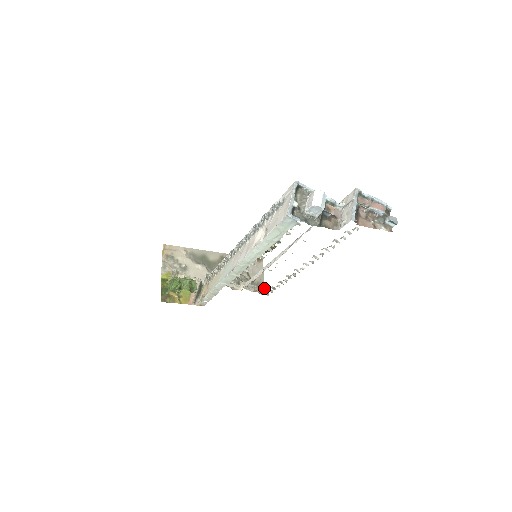
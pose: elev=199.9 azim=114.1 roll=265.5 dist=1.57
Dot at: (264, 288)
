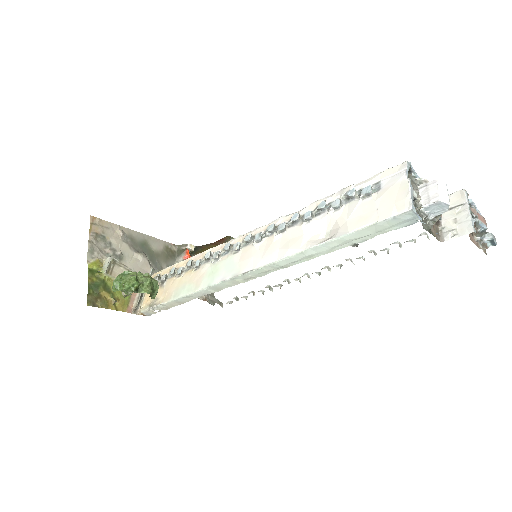
Dot at: (214, 296)
